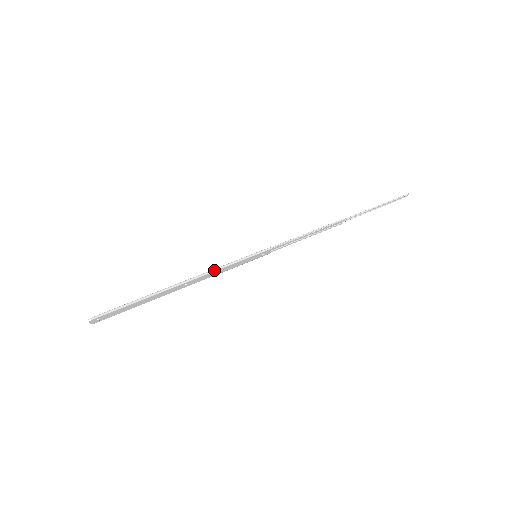
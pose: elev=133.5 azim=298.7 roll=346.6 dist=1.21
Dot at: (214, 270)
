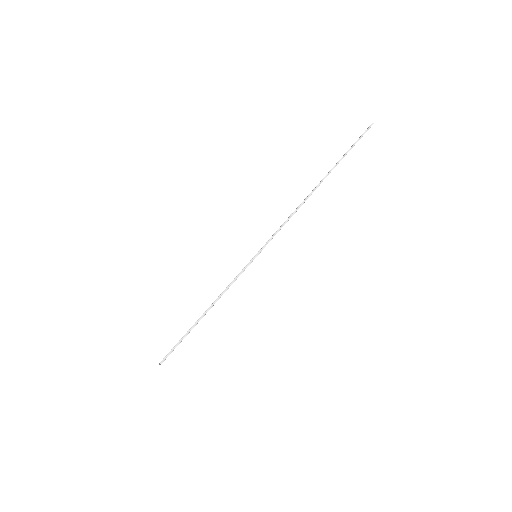
Dot at: occluded
